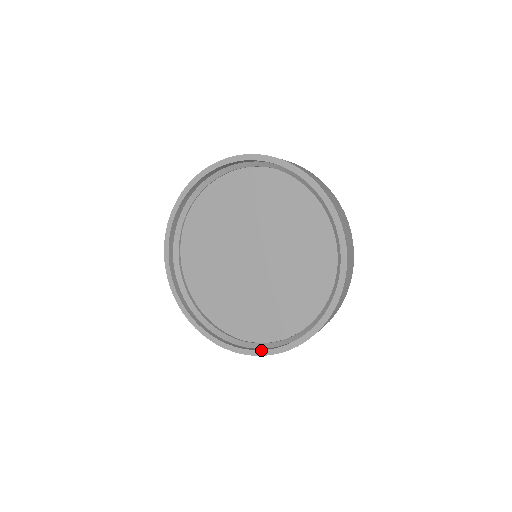
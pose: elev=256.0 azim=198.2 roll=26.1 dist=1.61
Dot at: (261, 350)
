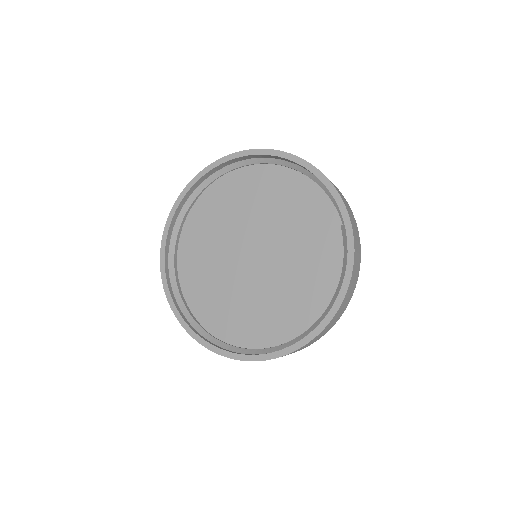
Dot at: (184, 320)
